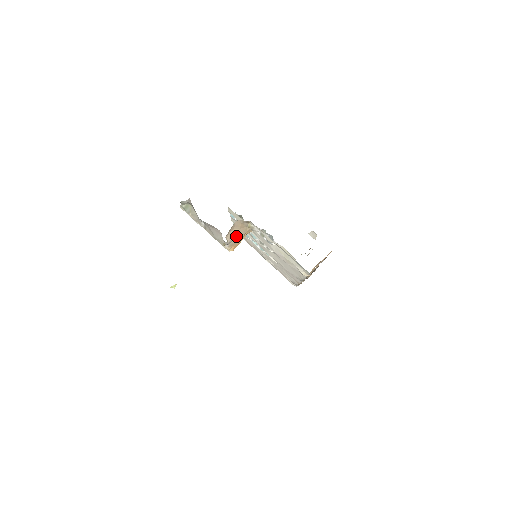
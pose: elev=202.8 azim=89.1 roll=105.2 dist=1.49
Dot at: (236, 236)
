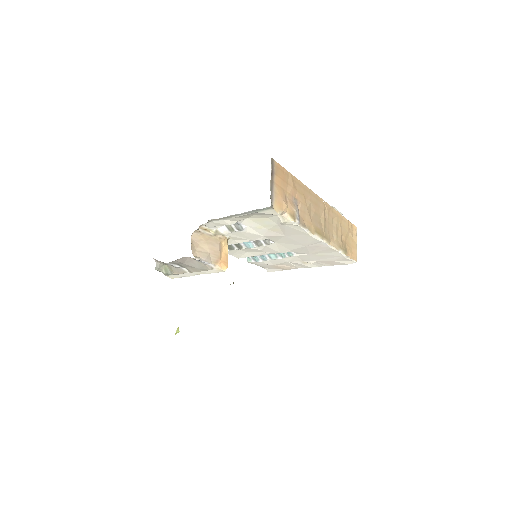
Dot at: (210, 250)
